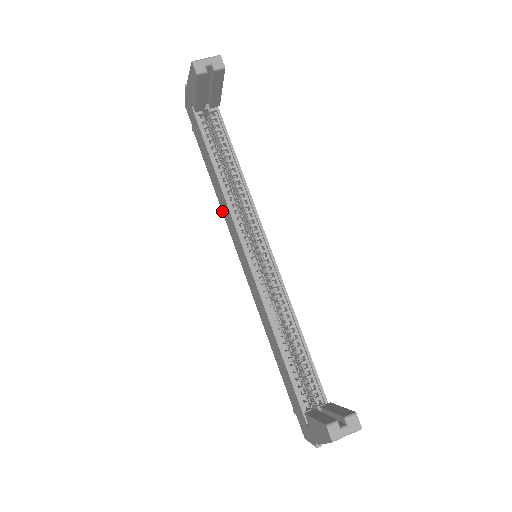
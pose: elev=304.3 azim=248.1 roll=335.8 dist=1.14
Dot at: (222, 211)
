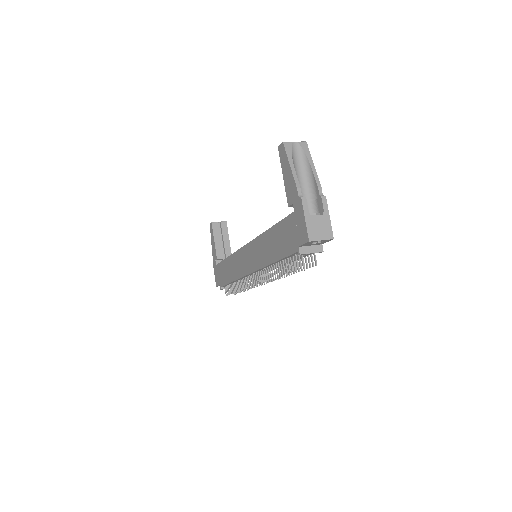
Dot at: (236, 279)
